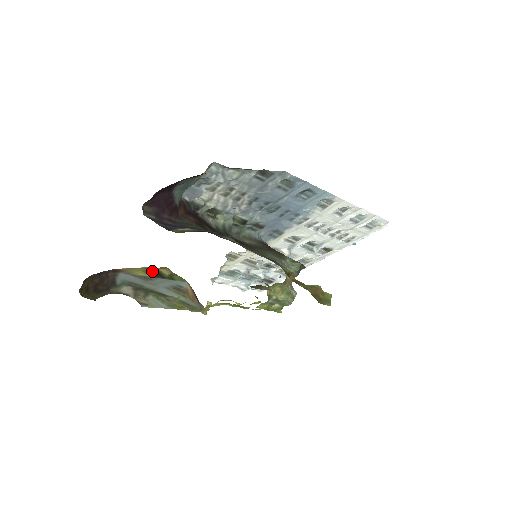
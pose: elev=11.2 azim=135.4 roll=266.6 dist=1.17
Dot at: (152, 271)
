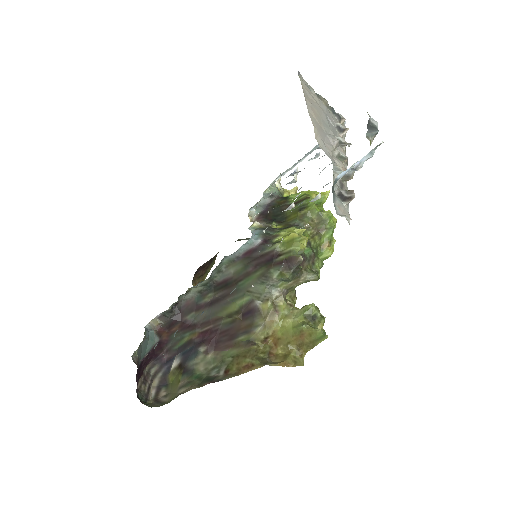
Dot at: occluded
